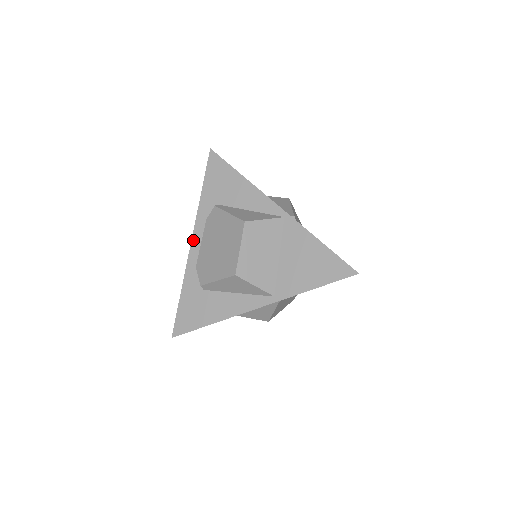
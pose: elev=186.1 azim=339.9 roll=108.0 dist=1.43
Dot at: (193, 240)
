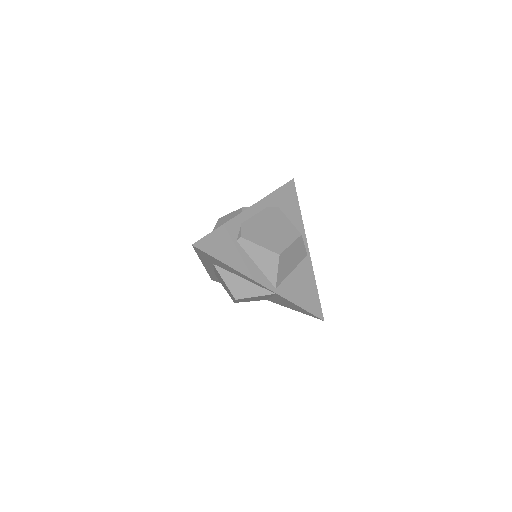
Dot at: (251, 208)
